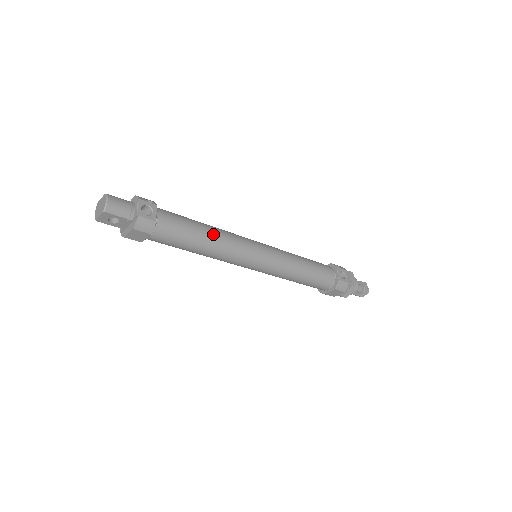
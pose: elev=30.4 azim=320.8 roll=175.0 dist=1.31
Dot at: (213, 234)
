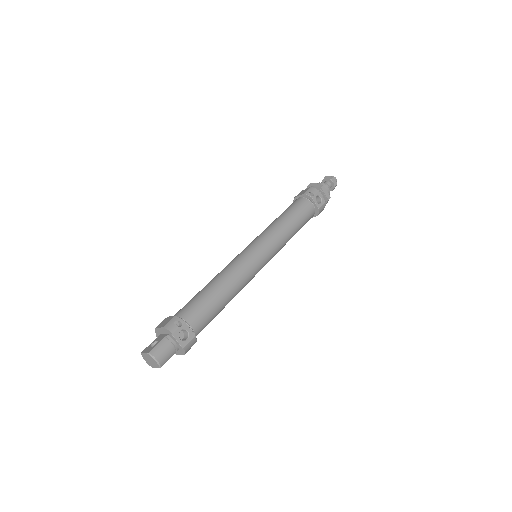
Dot at: (229, 290)
